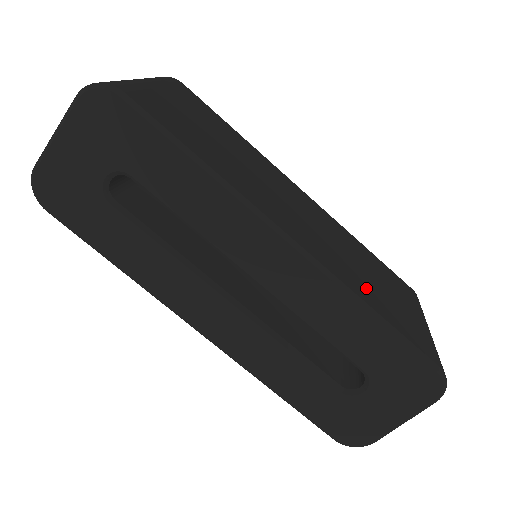
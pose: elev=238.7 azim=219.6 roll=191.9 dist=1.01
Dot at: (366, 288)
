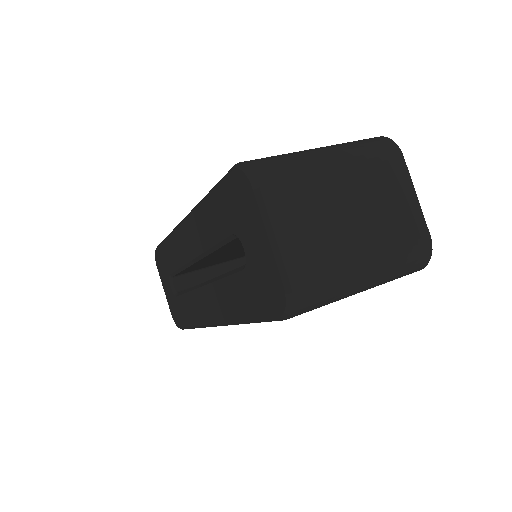
Dot at: occluded
